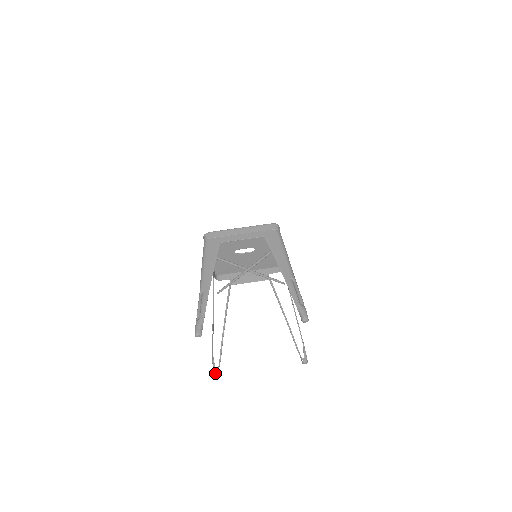
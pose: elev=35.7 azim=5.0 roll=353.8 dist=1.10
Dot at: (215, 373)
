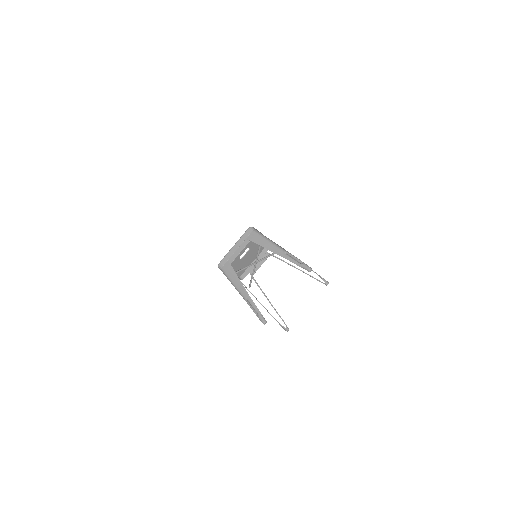
Dot at: (287, 330)
